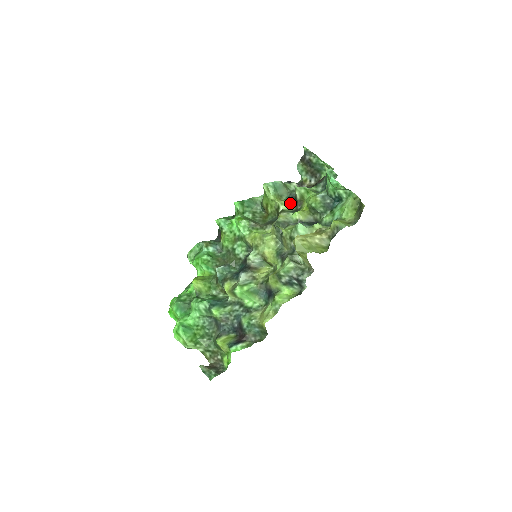
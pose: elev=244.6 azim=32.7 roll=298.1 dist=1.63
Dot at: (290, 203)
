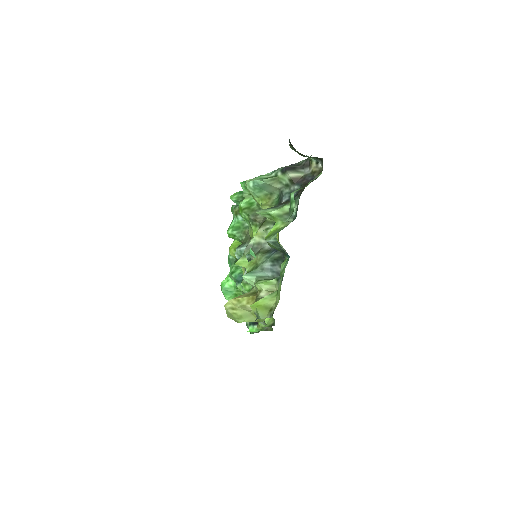
Dot at: occluded
